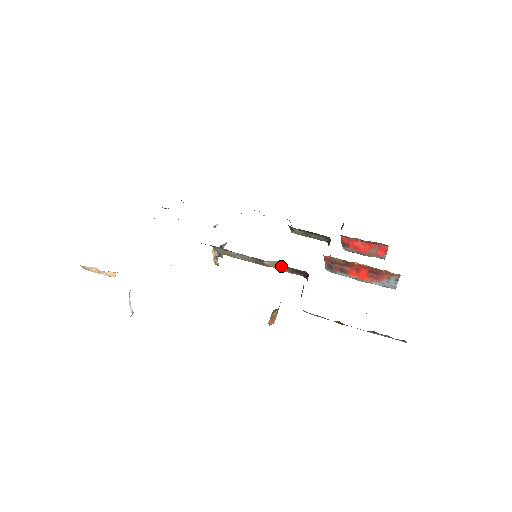
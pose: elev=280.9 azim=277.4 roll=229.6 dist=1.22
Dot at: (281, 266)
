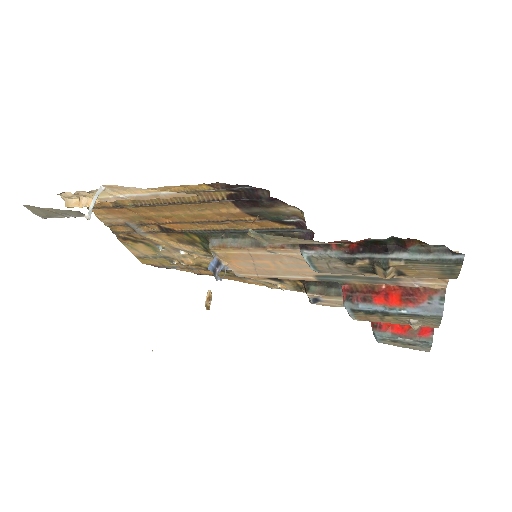
Dot at: occluded
